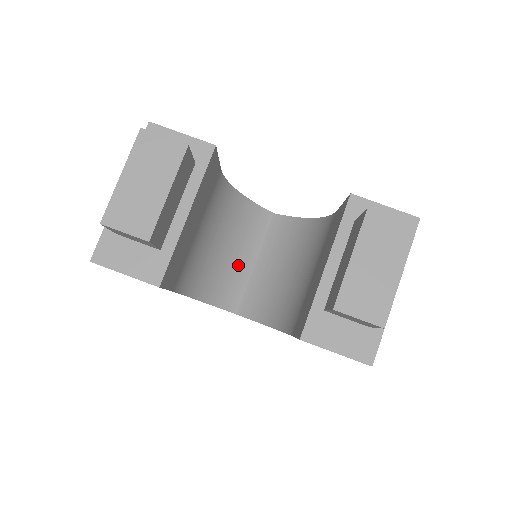
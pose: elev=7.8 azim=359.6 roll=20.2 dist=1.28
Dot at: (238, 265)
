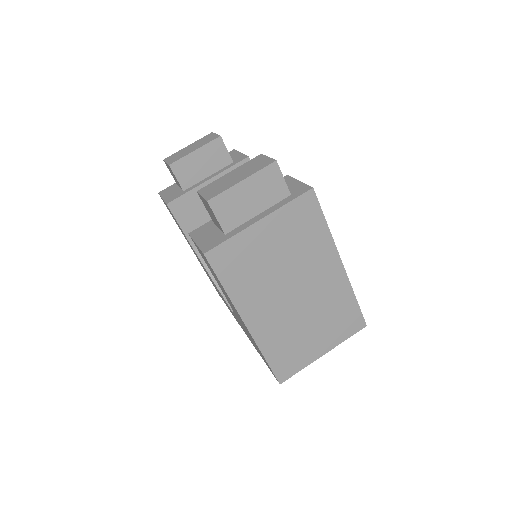
Dot at: occluded
